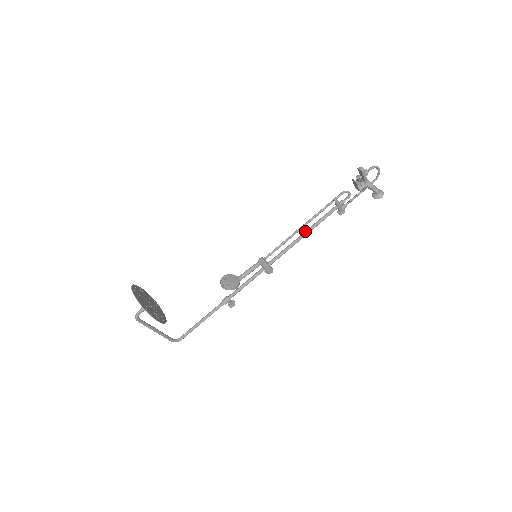
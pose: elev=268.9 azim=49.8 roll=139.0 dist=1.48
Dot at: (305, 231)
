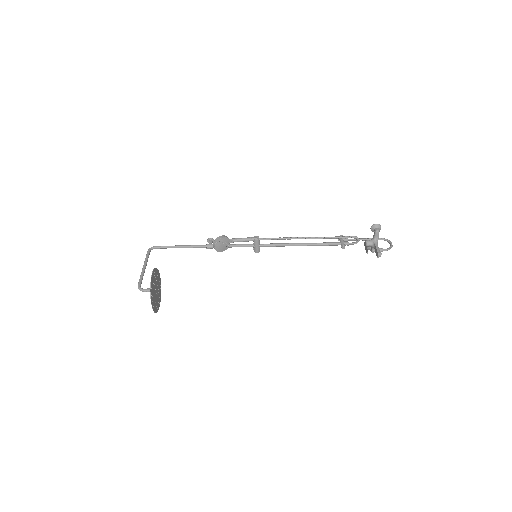
Dot at: (304, 245)
